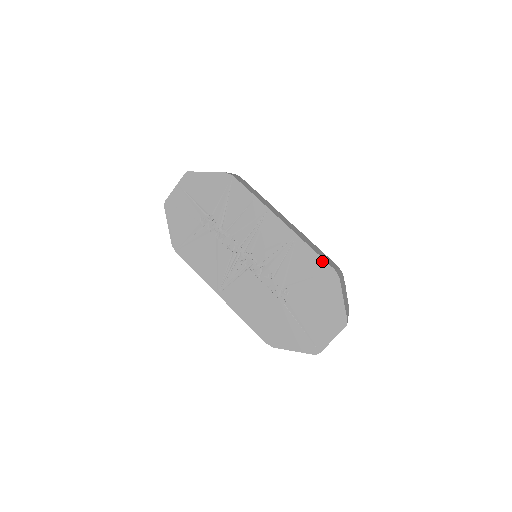
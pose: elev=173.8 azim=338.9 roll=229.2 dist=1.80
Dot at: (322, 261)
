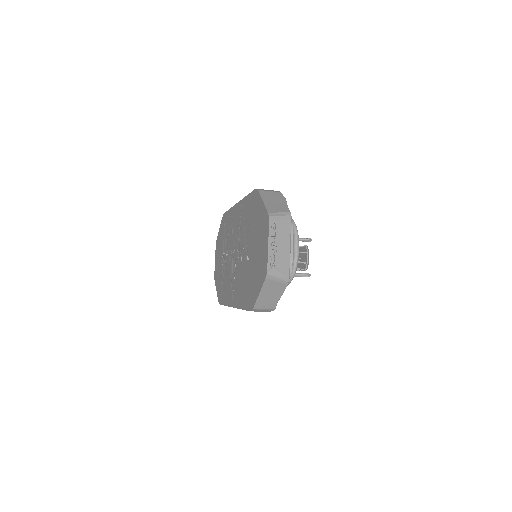
Dot at: (251, 195)
